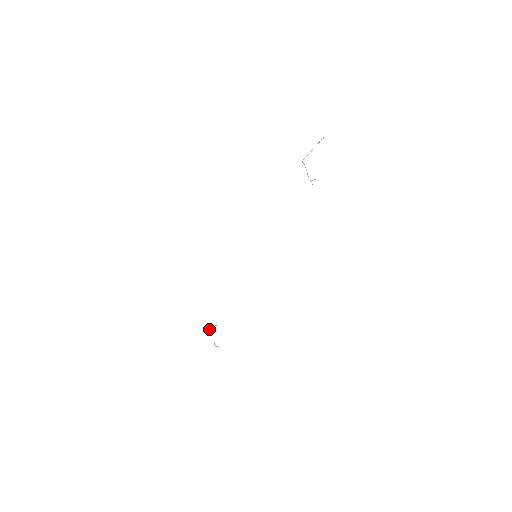
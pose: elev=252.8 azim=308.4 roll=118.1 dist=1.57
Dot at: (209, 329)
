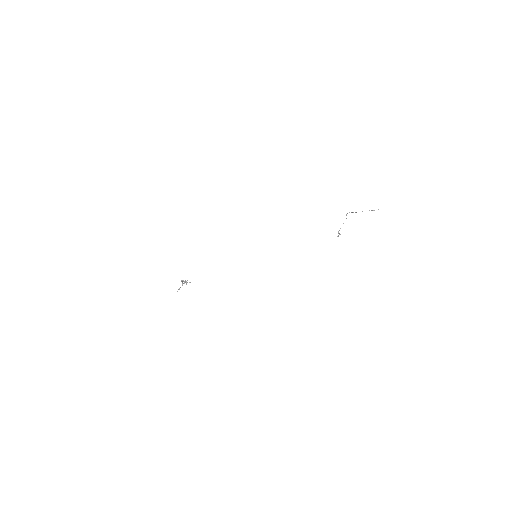
Dot at: (183, 281)
